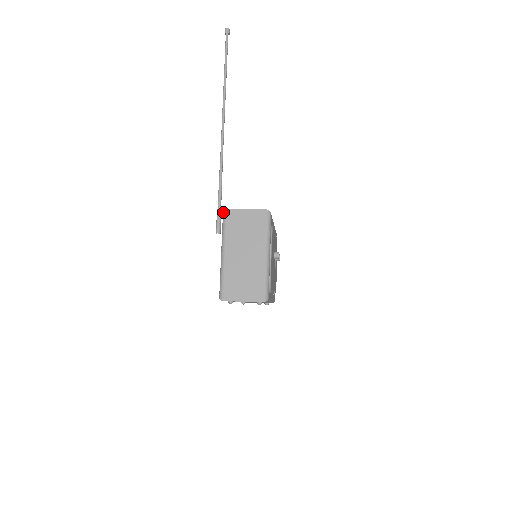
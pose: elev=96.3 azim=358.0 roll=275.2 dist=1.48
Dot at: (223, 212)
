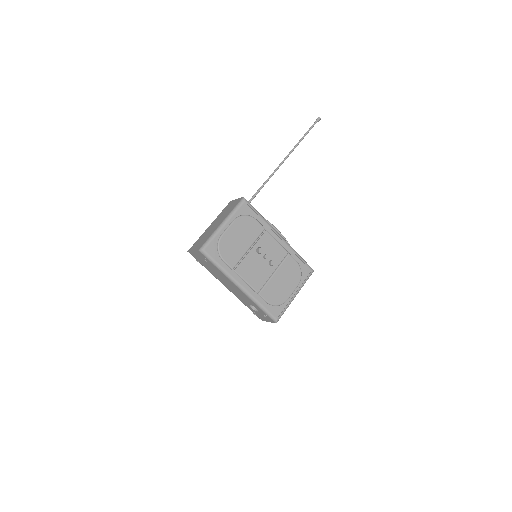
Dot at: occluded
